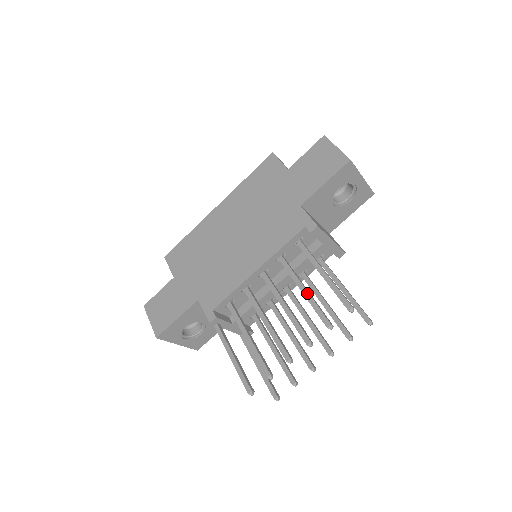
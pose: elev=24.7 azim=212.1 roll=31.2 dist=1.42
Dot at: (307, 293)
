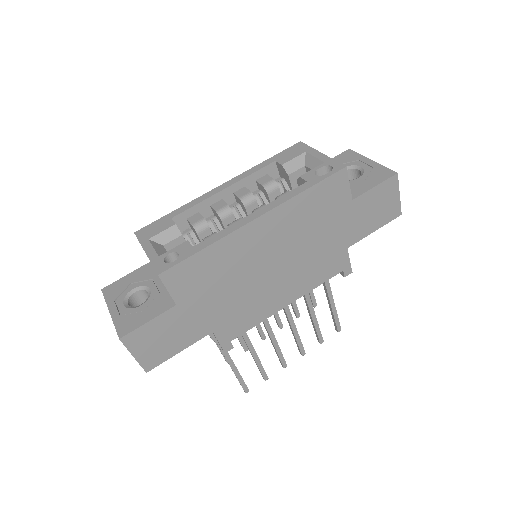
Dot at: (316, 320)
